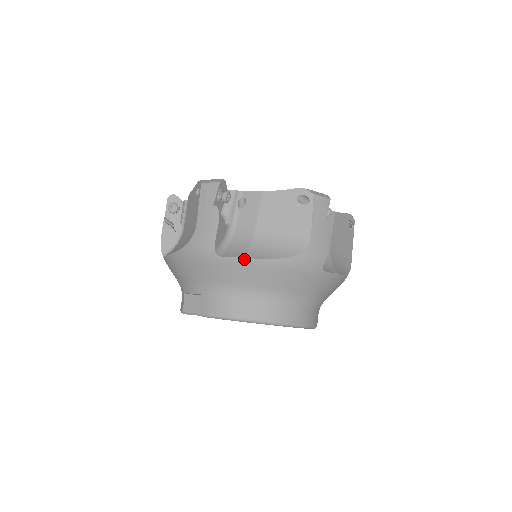
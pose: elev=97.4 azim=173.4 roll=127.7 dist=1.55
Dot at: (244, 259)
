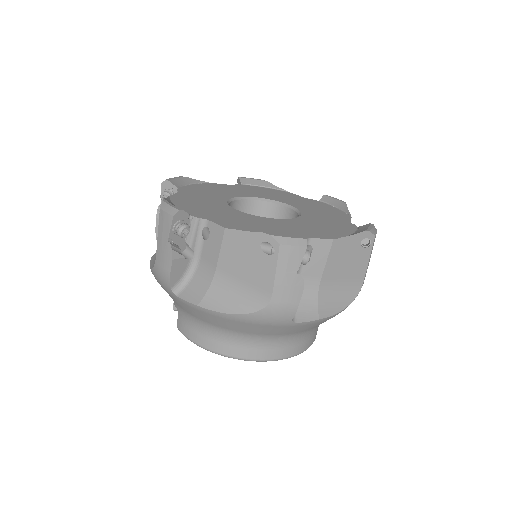
Dot at: (197, 306)
